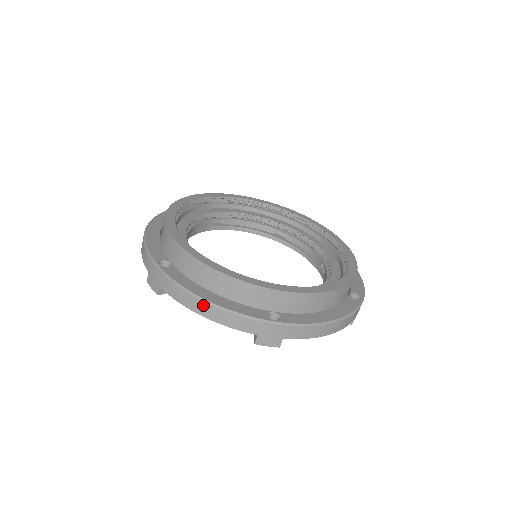
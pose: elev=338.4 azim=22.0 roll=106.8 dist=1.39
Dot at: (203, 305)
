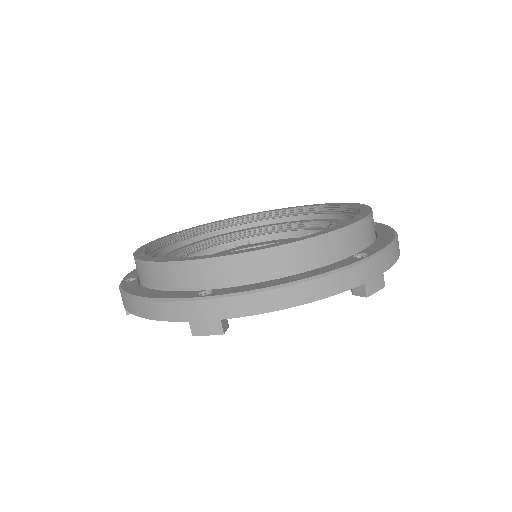
Dot at: (135, 303)
